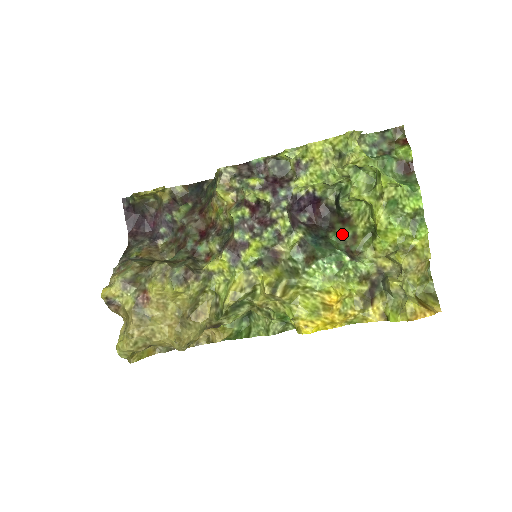
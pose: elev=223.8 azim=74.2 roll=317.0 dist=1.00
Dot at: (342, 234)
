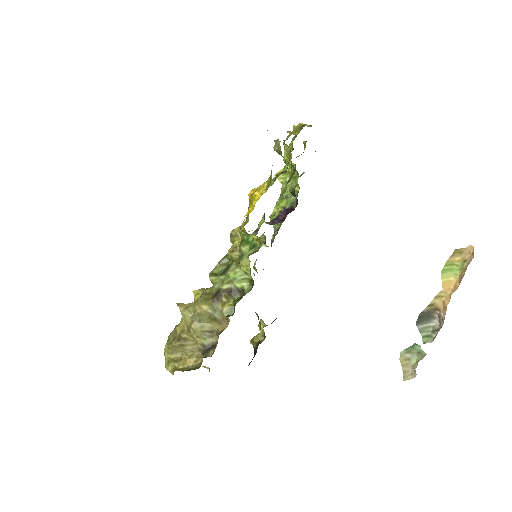
Dot at: occluded
